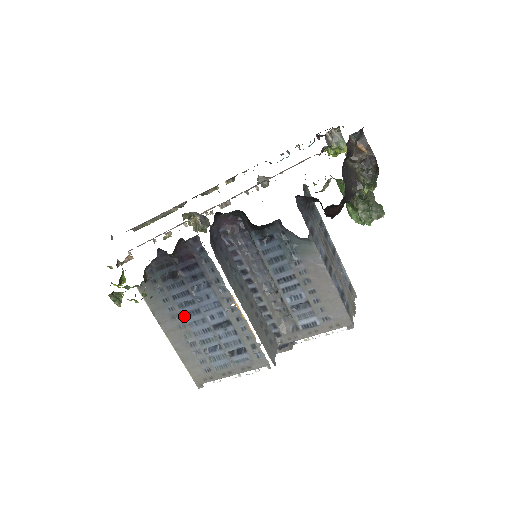
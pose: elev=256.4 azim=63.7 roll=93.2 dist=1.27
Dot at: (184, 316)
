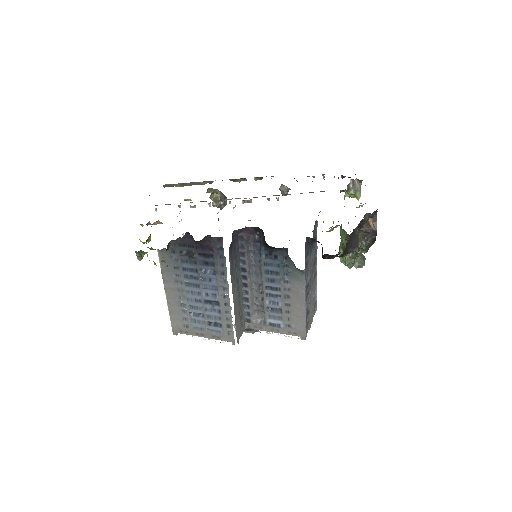
Dot at: (185, 284)
